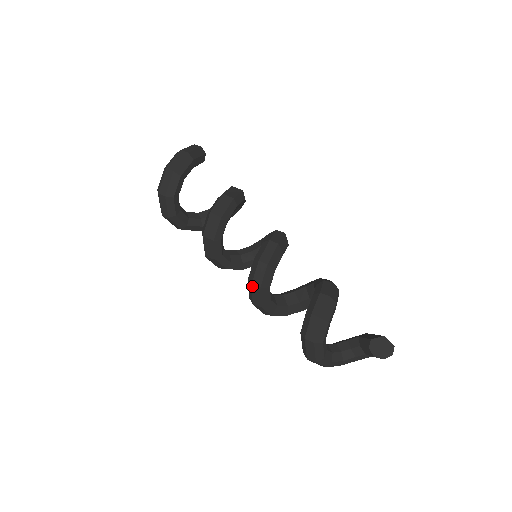
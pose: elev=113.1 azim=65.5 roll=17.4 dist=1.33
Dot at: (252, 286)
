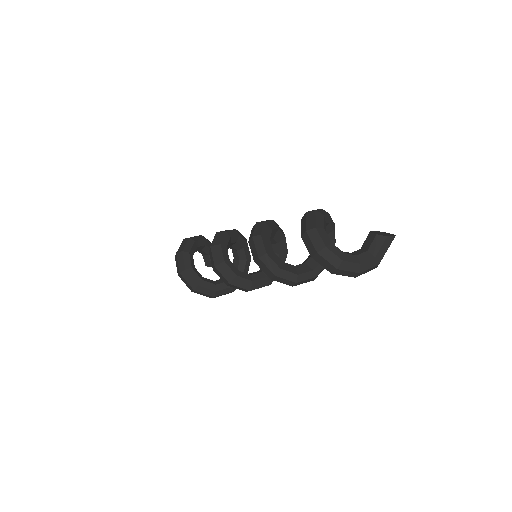
Dot at: (257, 223)
